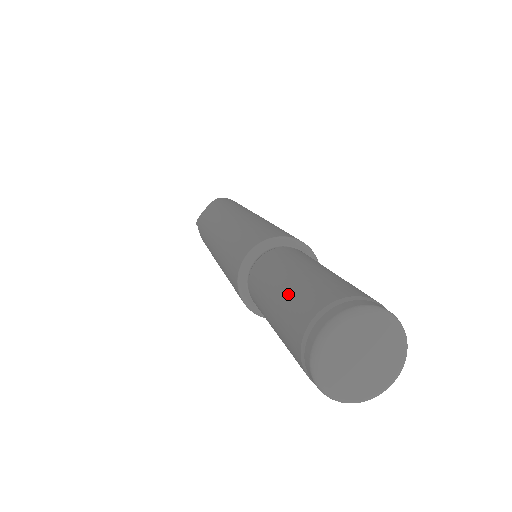
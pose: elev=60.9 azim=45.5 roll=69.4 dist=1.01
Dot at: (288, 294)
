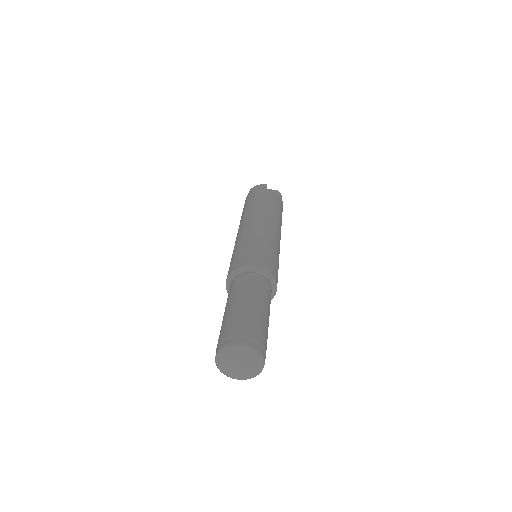
Dot at: occluded
